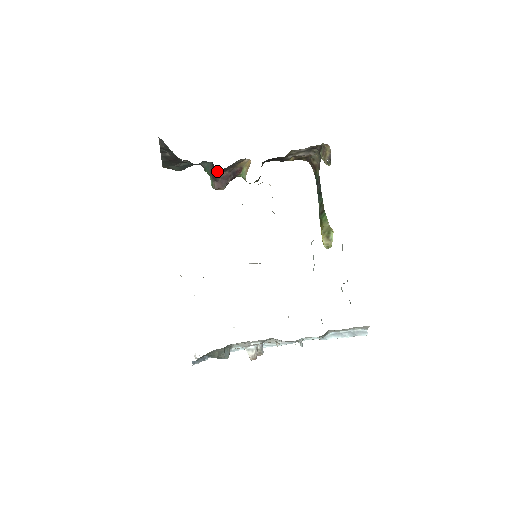
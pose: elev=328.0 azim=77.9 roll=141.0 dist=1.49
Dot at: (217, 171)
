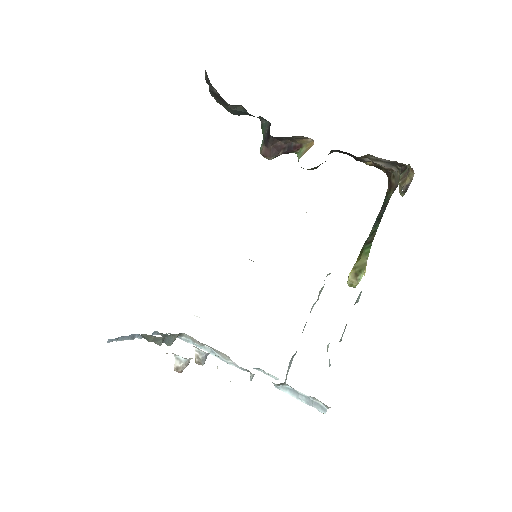
Dot at: (271, 136)
